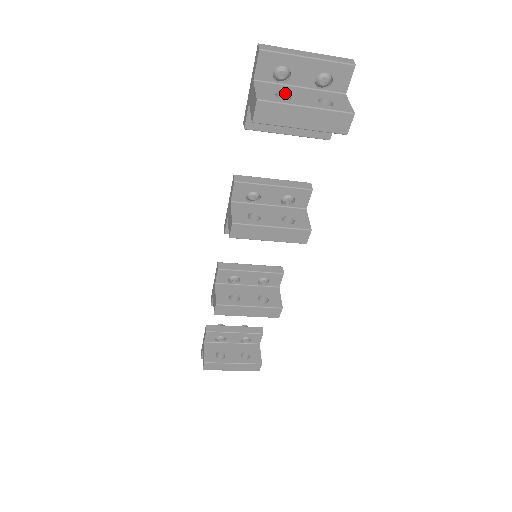
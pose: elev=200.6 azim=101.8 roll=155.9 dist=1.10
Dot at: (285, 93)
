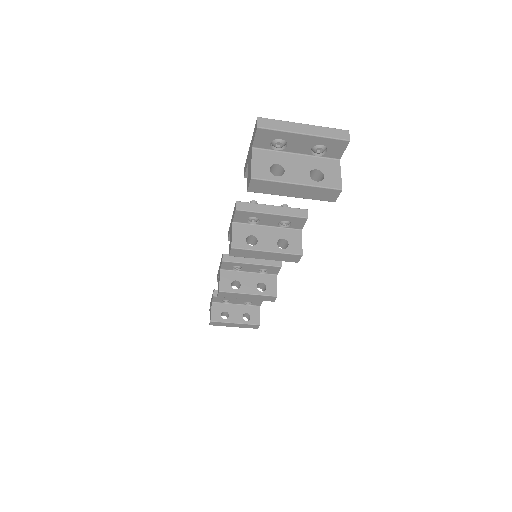
Dot at: (280, 165)
